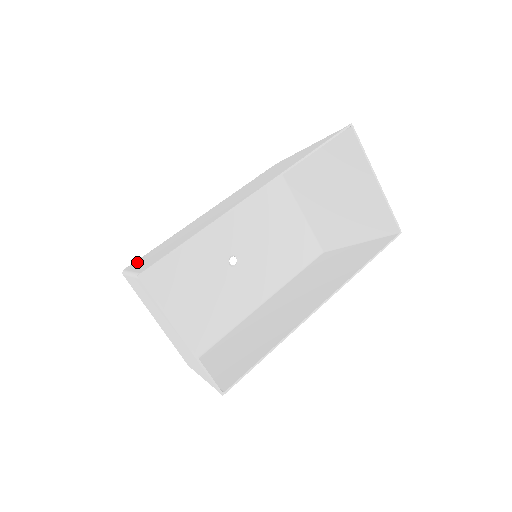
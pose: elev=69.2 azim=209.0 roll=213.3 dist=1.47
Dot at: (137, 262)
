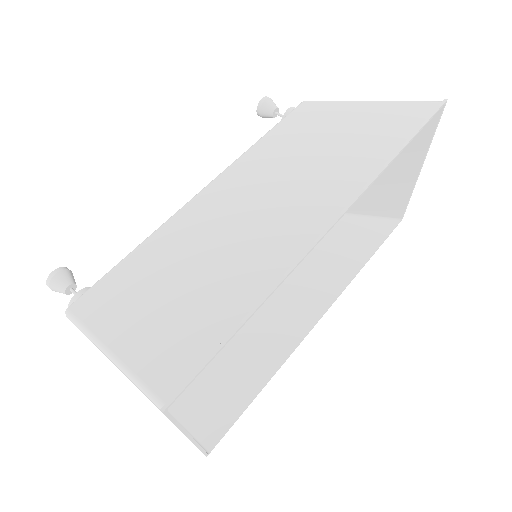
Dot at: (103, 306)
